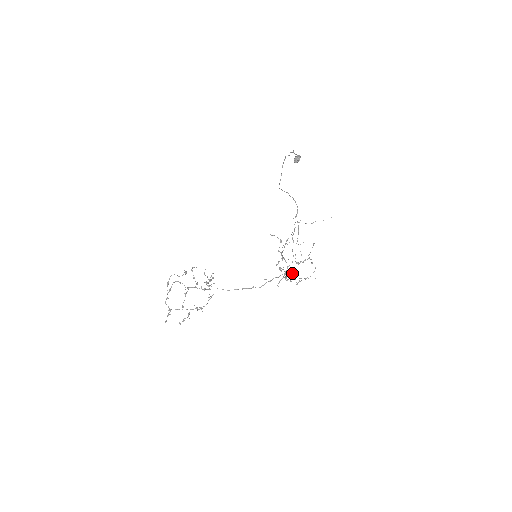
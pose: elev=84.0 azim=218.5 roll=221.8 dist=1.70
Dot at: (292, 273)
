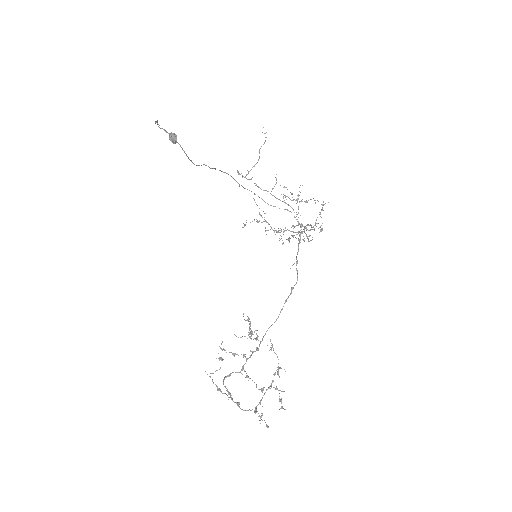
Dot at: occluded
